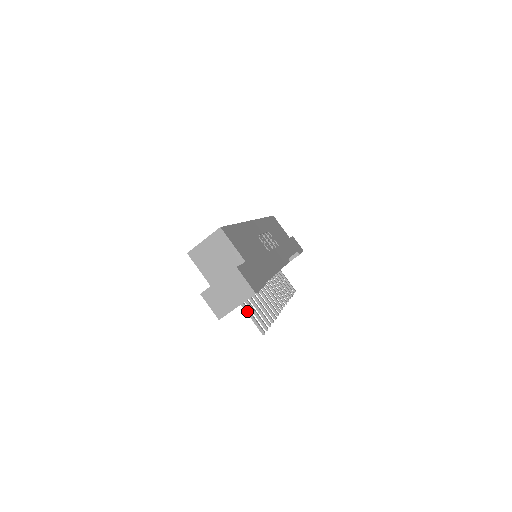
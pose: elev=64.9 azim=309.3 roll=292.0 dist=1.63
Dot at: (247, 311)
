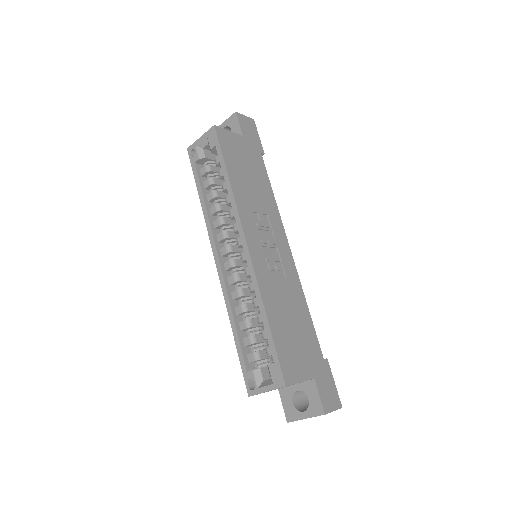
Dot at: occluded
